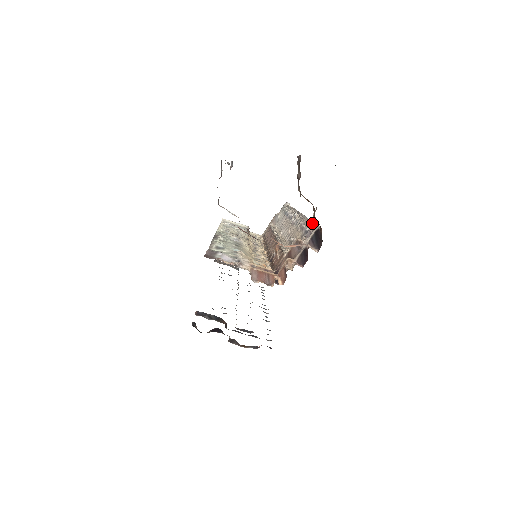
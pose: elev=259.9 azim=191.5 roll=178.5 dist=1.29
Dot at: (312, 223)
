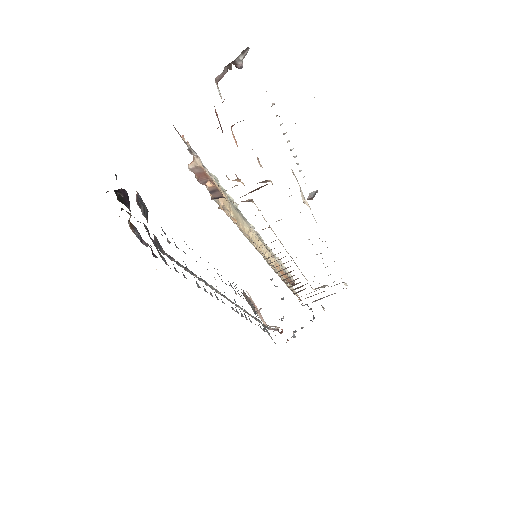
Dot at: (298, 183)
